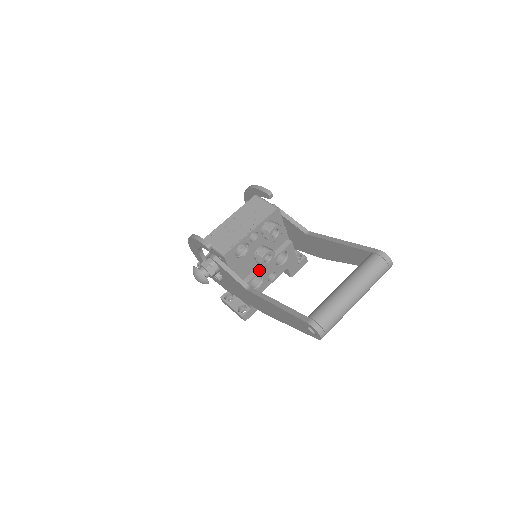
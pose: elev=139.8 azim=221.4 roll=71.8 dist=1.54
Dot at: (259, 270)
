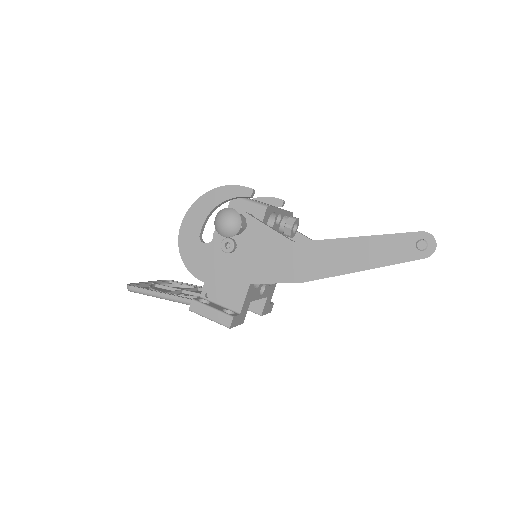
Dot at: occluded
